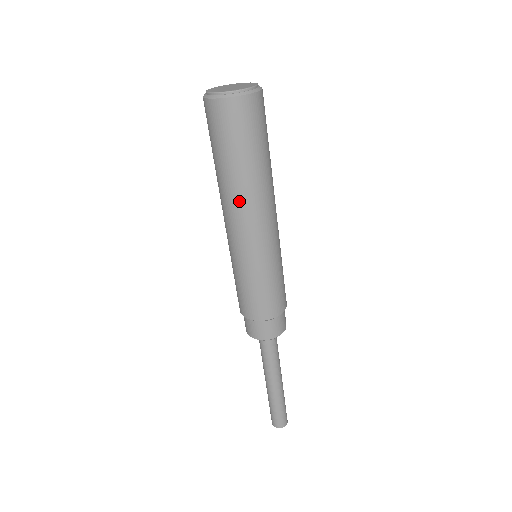
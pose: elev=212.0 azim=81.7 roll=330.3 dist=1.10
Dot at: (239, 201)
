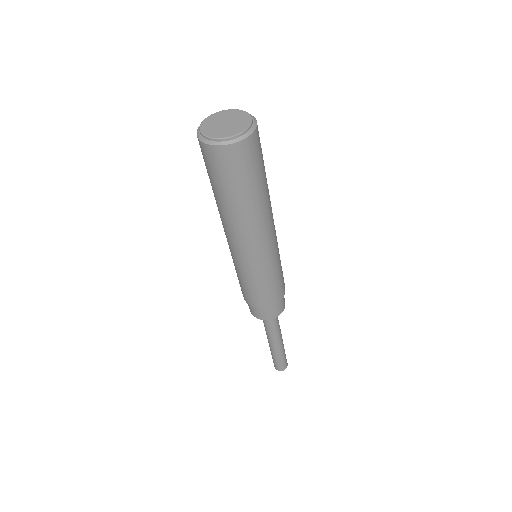
Dot at: (239, 226)
